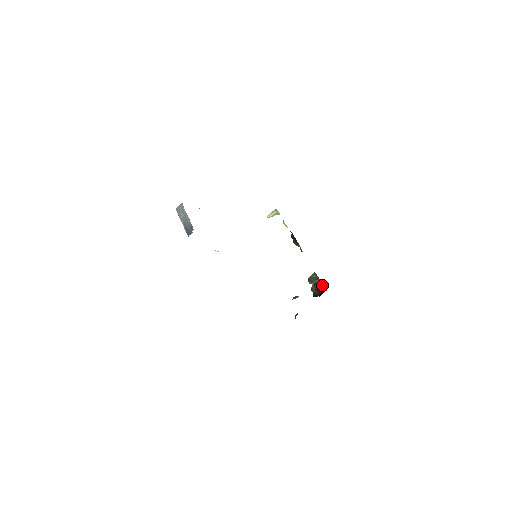
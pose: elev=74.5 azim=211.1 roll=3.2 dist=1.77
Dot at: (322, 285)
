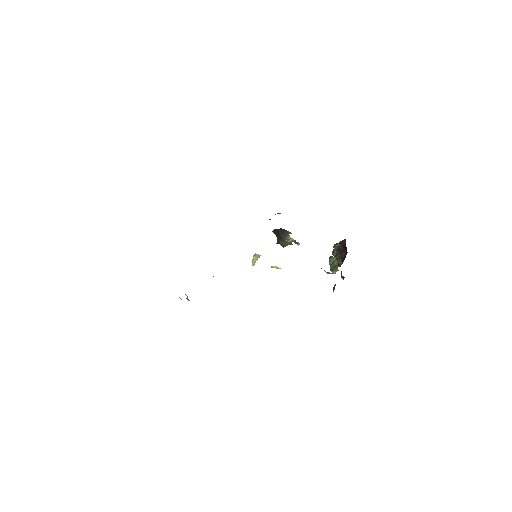
Dot at: (340, 244)
